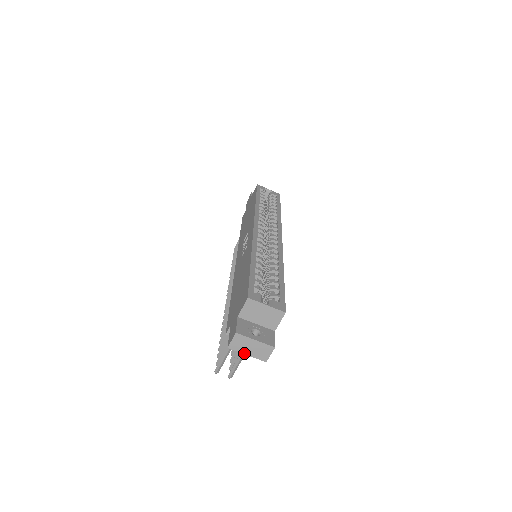
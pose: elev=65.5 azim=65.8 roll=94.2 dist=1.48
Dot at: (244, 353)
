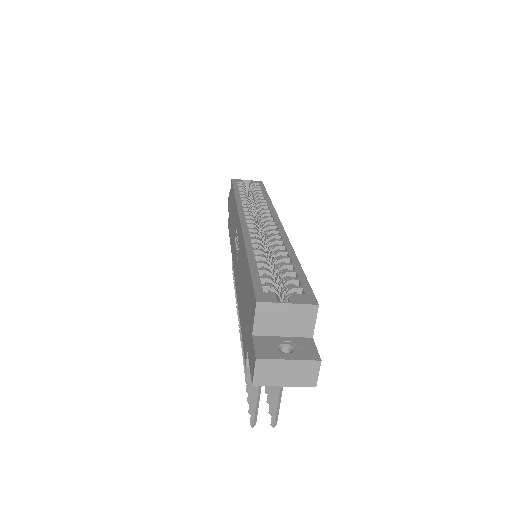
Dot at: (279, 385)
